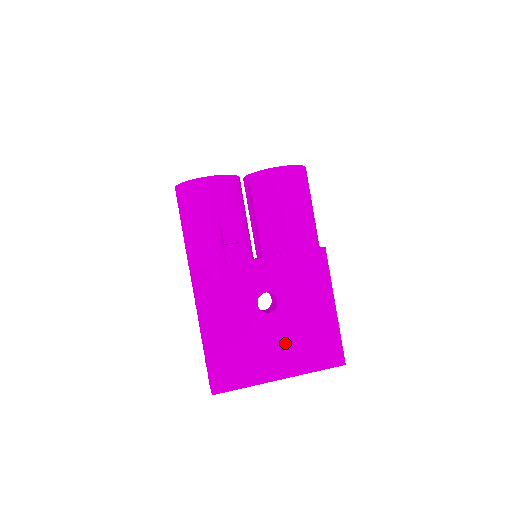
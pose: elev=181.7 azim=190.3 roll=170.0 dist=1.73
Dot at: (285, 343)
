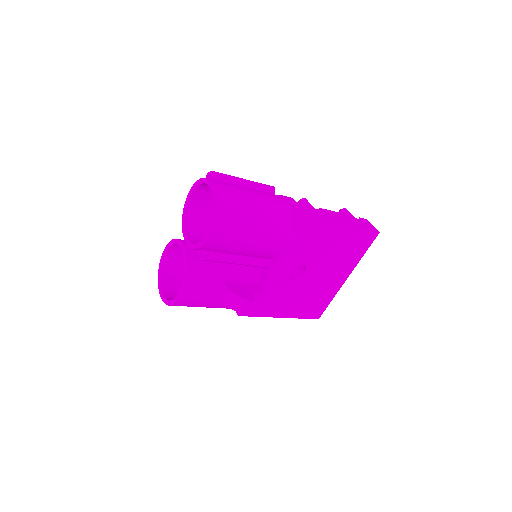
Dot at: (331, 269)
